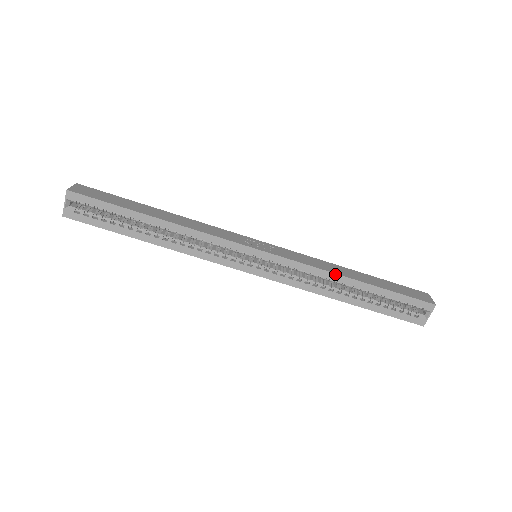
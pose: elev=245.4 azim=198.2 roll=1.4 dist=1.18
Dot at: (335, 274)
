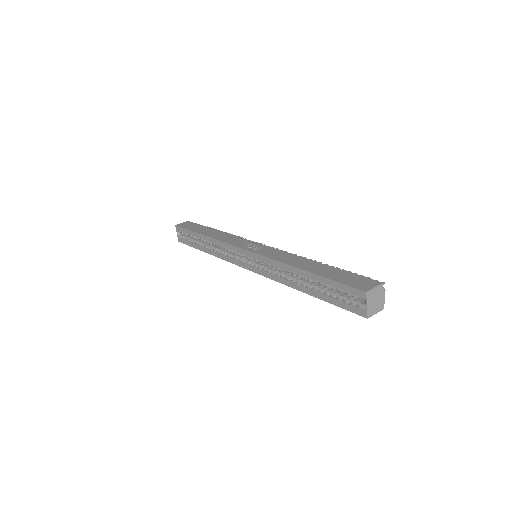
Dot at: (287, 265)
